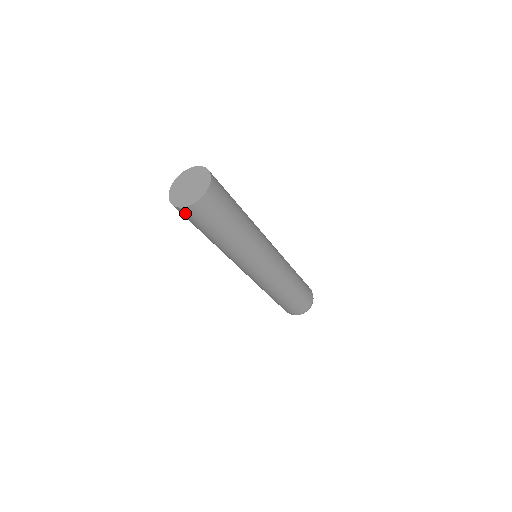
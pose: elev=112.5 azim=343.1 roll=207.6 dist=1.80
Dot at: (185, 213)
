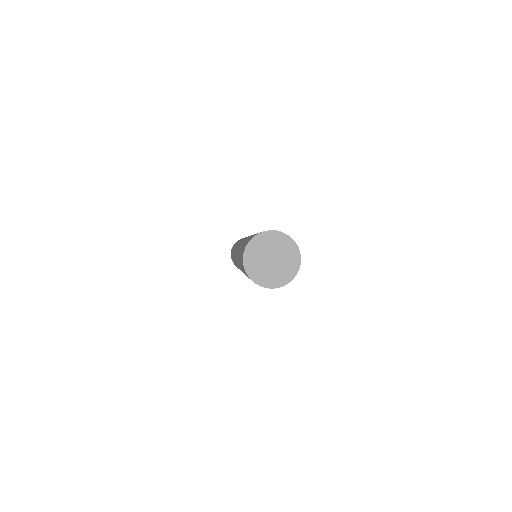
Dot at: occluded
